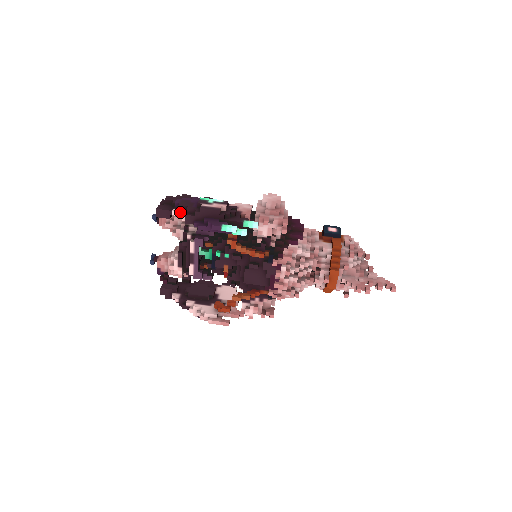
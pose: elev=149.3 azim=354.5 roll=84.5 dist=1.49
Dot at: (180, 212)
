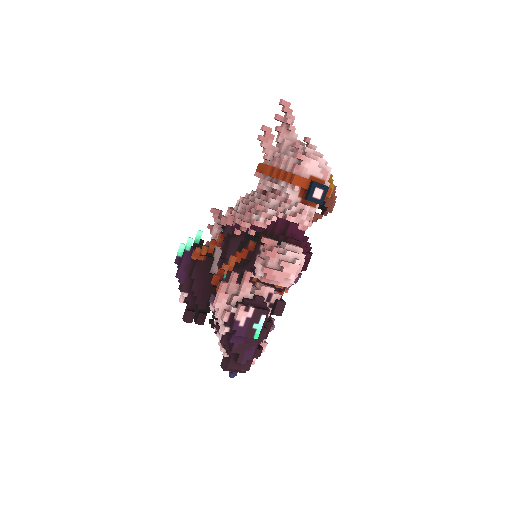
Dot at: (181, 295)
